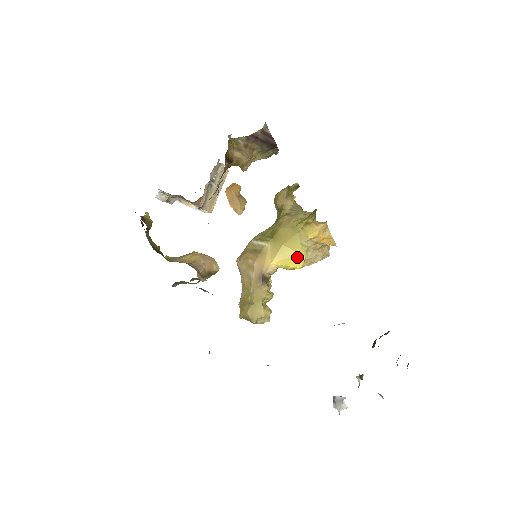
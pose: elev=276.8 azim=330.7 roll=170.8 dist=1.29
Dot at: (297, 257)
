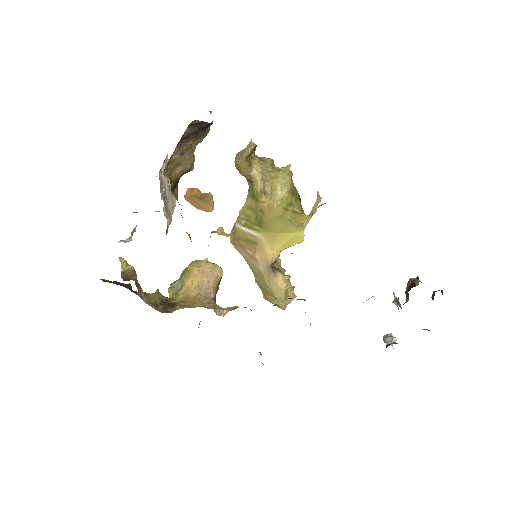
Dot at: (296, 236)
